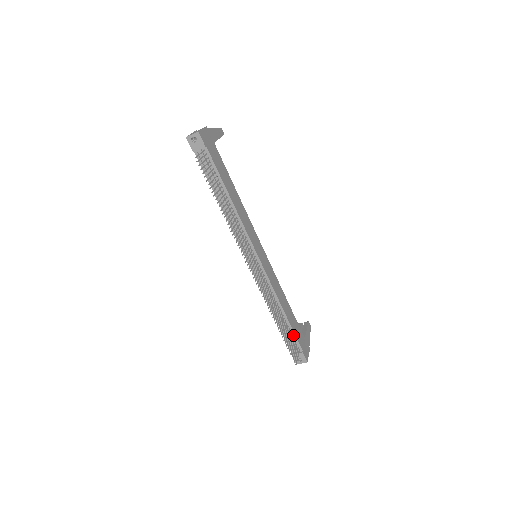
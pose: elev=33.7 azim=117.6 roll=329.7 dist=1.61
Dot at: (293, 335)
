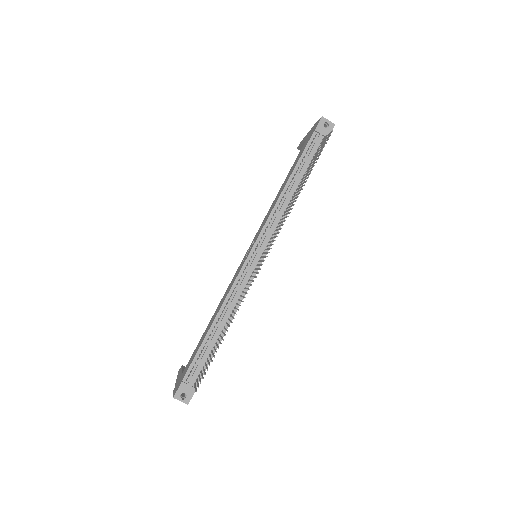
Dot at: occluded
